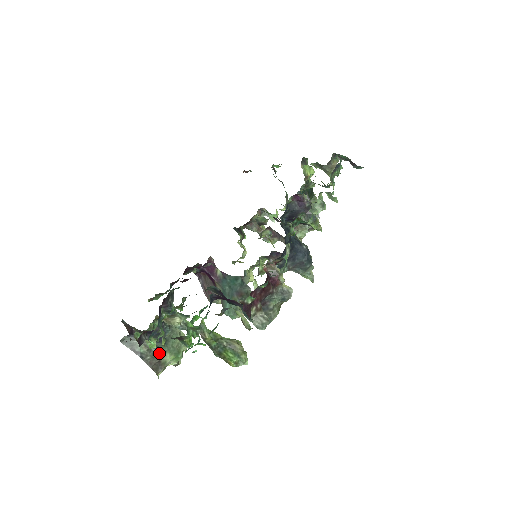
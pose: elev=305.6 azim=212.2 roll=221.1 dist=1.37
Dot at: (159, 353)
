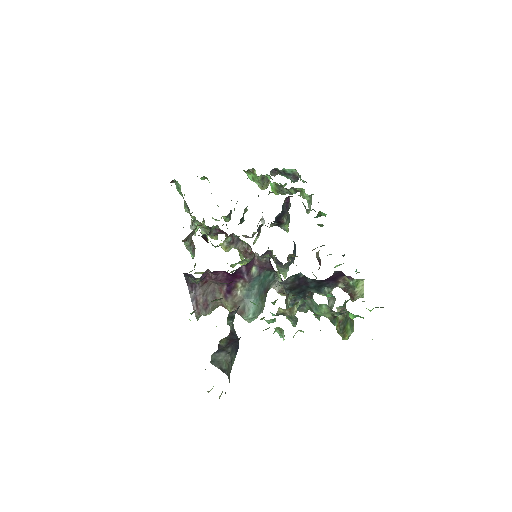
Dot at: (231, 369)
